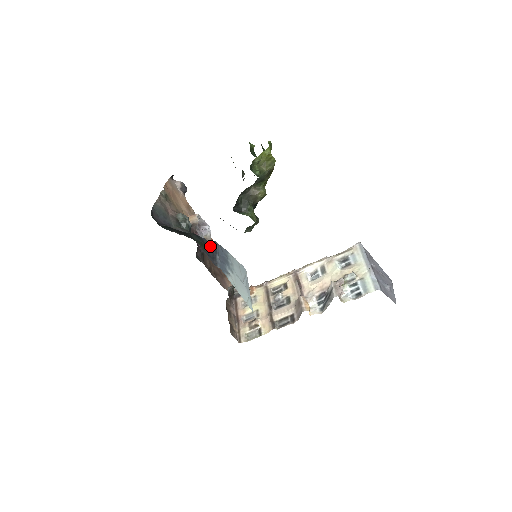
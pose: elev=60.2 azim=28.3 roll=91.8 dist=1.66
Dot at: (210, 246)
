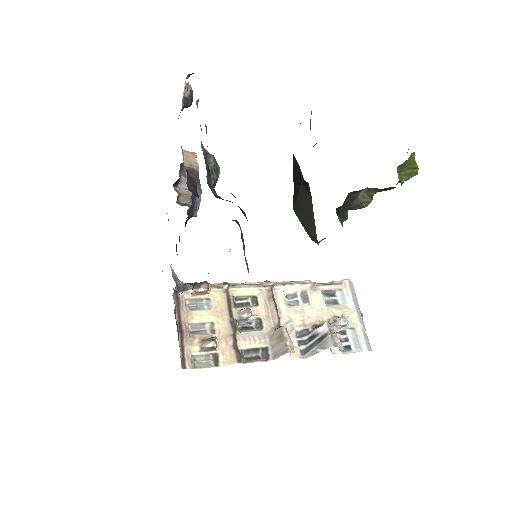
Dot at: occluded
